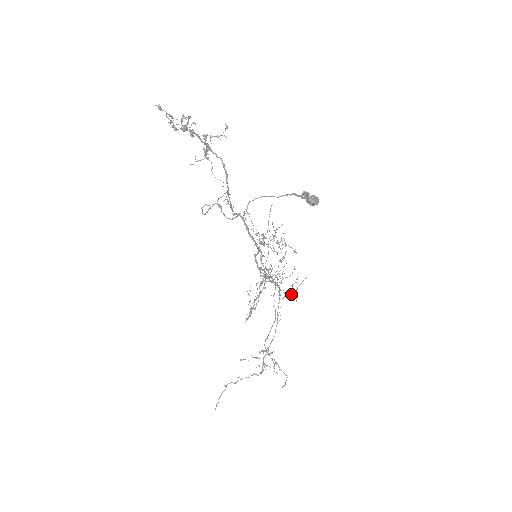
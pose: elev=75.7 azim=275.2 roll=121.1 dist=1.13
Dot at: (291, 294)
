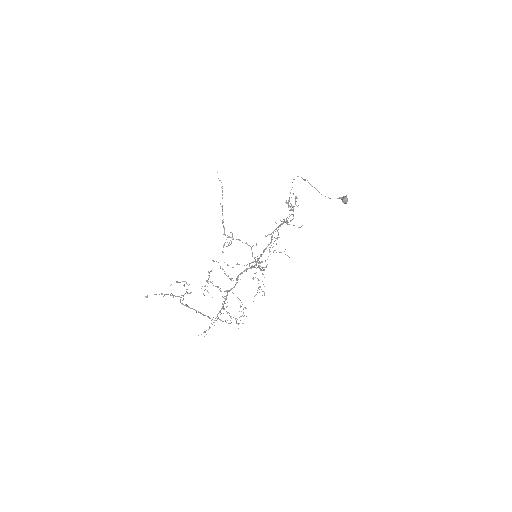
Dot at: occluded
